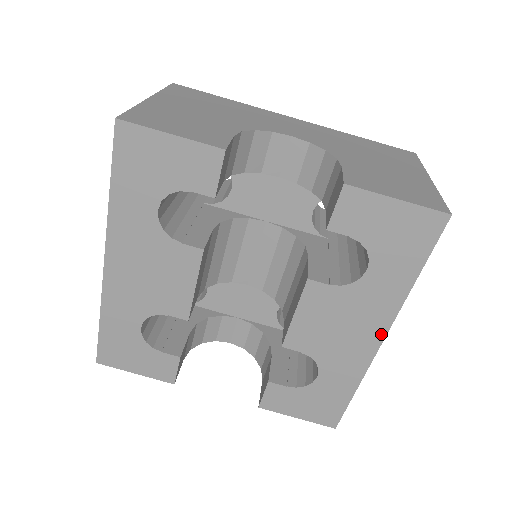
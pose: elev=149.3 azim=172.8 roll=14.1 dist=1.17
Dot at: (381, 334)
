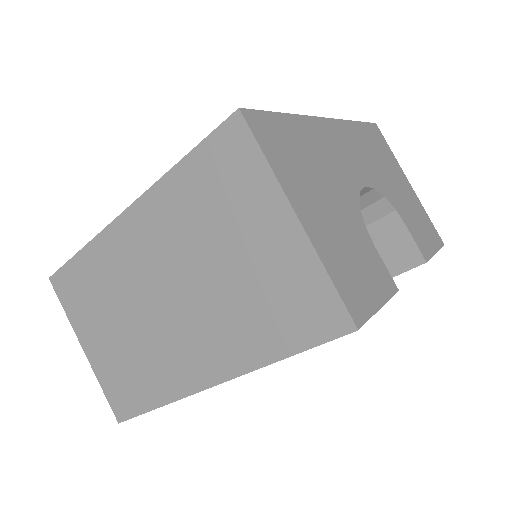
Dot at: occluded
